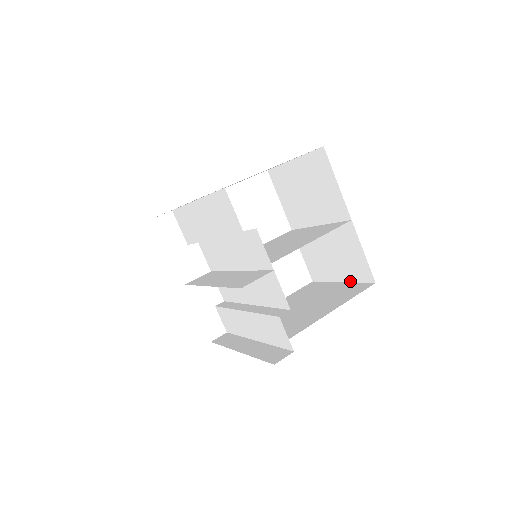
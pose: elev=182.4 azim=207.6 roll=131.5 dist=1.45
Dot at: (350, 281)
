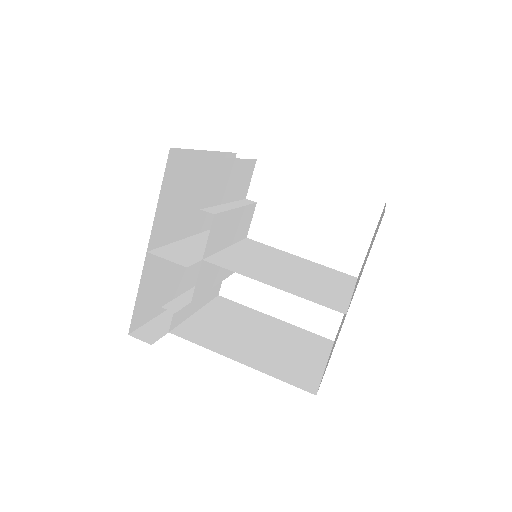
Dot at: occluded
